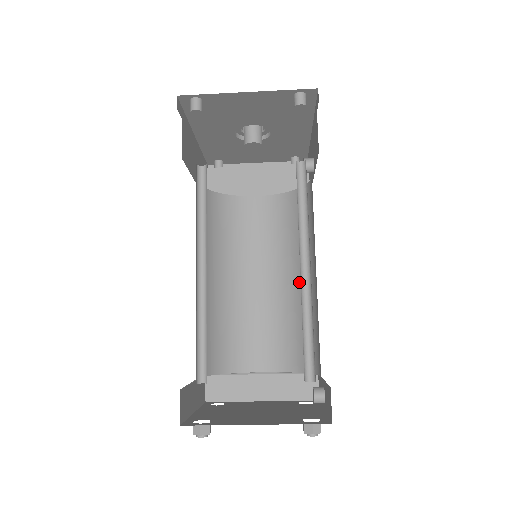
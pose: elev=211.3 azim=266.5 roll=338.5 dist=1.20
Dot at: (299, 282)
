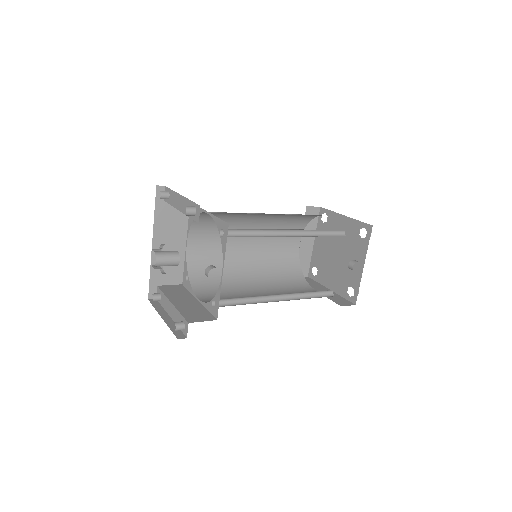
Dot at: occluded
